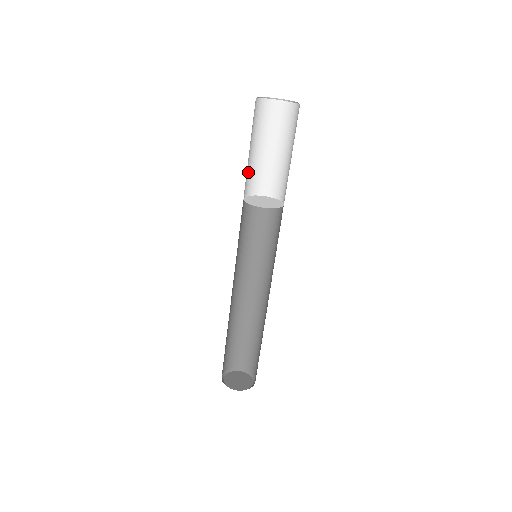
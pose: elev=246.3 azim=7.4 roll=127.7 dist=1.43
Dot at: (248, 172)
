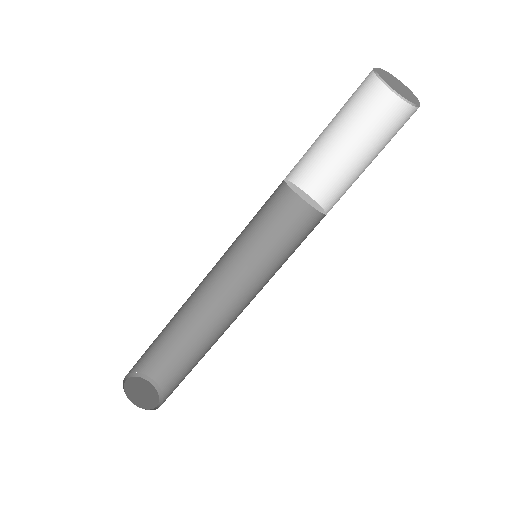
Dot at: (321, 162)
